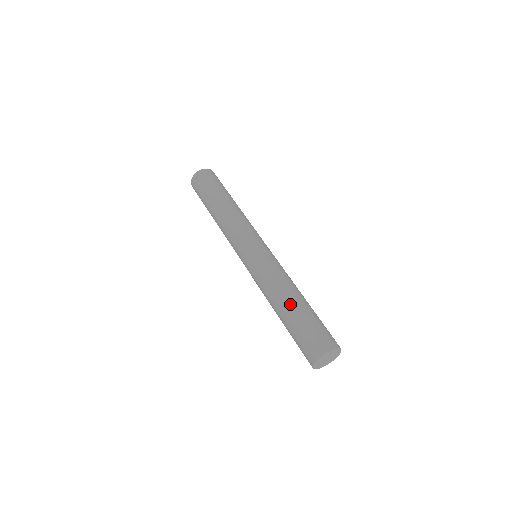
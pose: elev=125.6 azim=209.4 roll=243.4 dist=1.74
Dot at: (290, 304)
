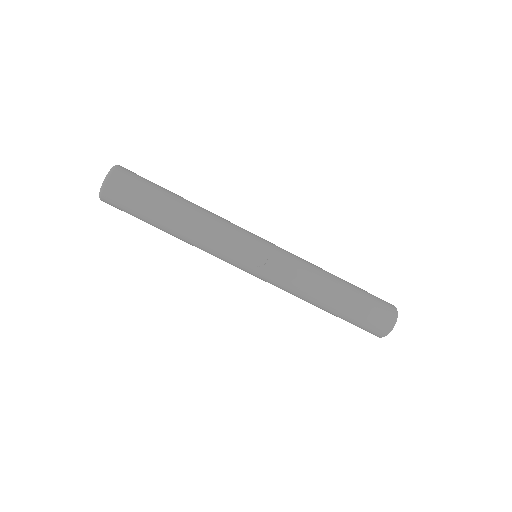
Dot at: (324, 310)
